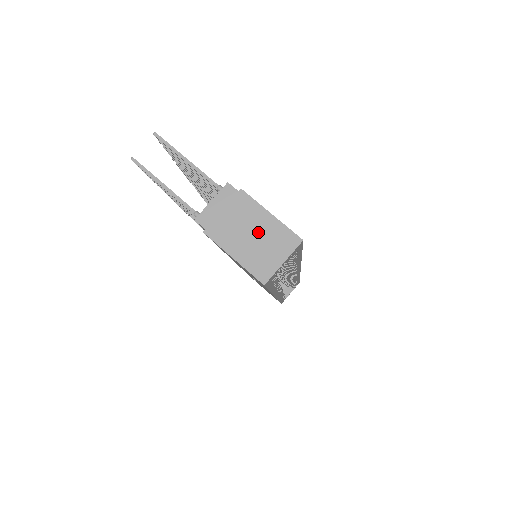
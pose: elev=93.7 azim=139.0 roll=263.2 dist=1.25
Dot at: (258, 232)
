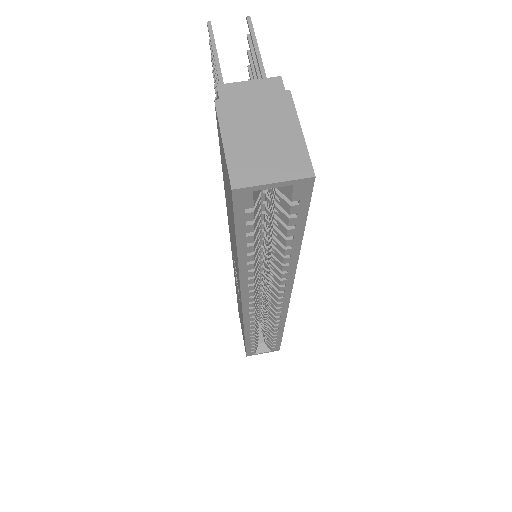
Dot at: (272, 137)
